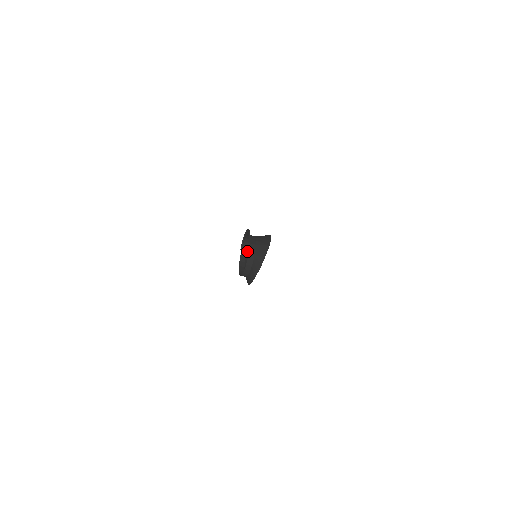
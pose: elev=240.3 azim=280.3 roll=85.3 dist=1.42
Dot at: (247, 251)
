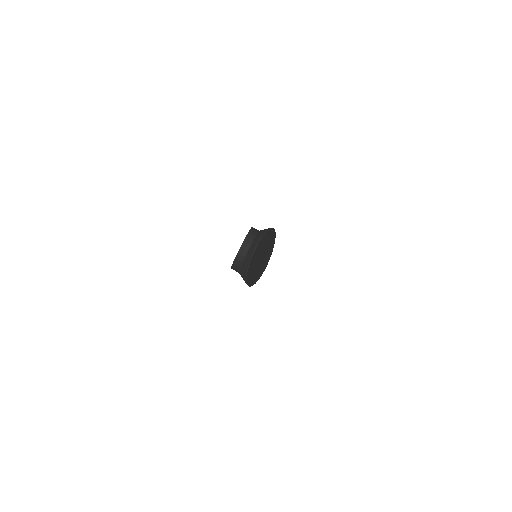
Dot at: occluded
